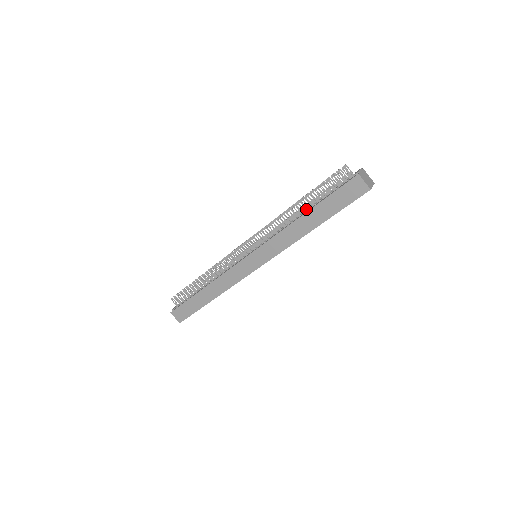
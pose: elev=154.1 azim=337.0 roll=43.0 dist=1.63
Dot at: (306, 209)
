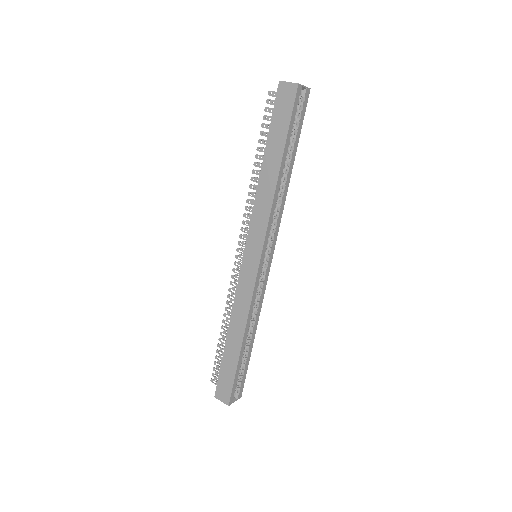
Dot at: occluded
